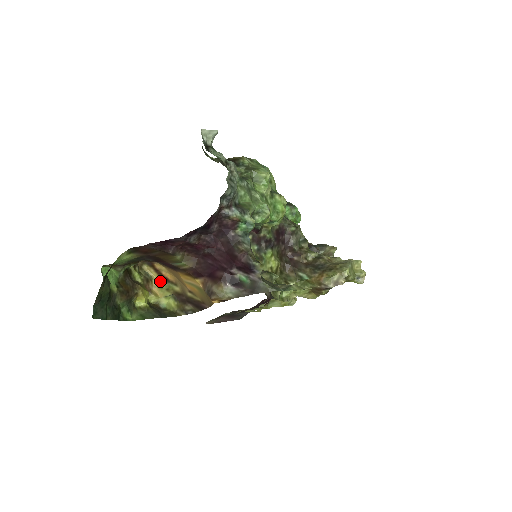
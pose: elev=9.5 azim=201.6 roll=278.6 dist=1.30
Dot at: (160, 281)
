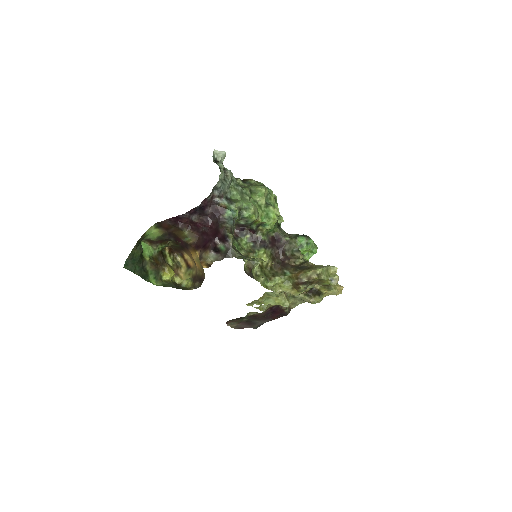
Dot at: (186, 268)
